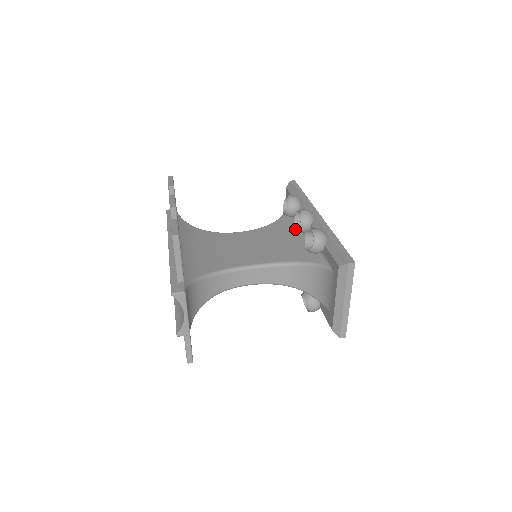
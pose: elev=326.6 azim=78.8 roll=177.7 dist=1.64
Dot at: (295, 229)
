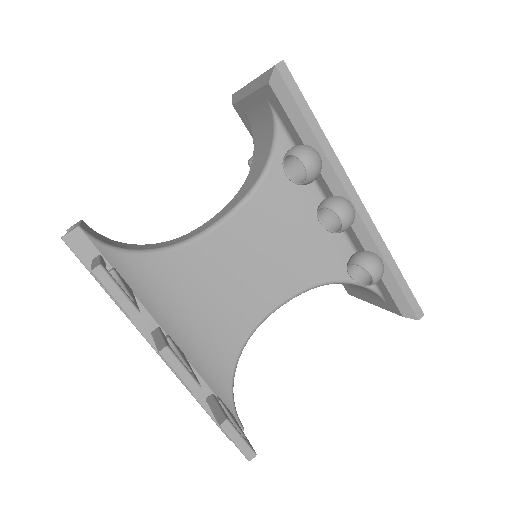
Dot at: (309, 202)
